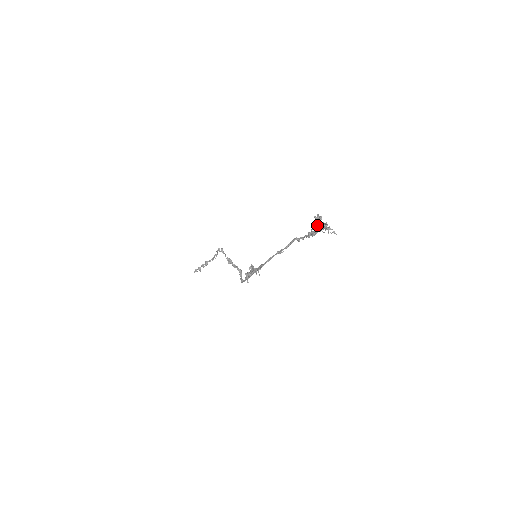
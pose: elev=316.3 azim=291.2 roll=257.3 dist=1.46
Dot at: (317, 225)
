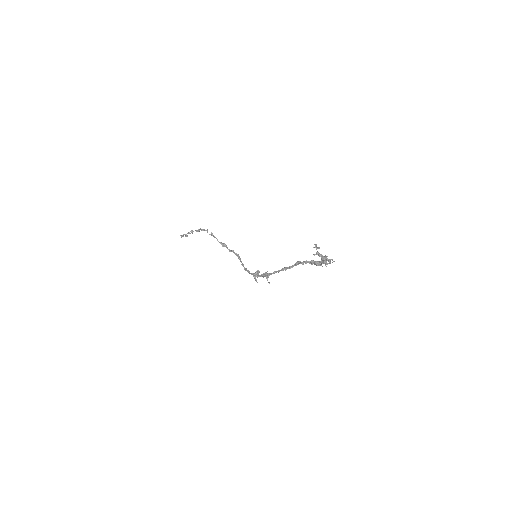
Dot at: (321, 264)
